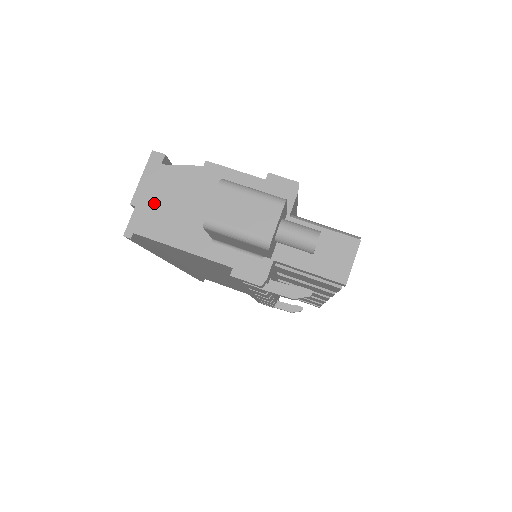
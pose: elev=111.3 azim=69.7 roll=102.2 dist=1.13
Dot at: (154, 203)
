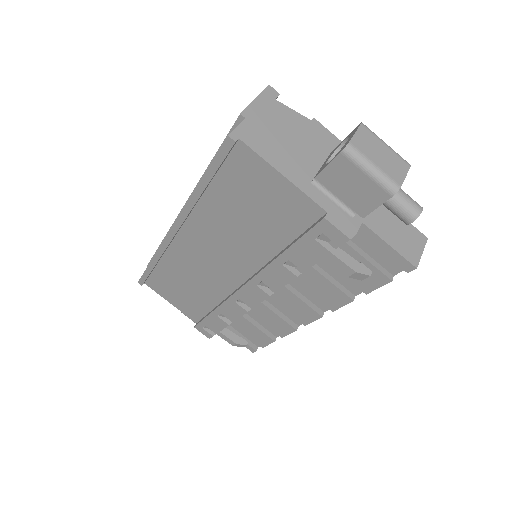
Dot at: (264, 125)
